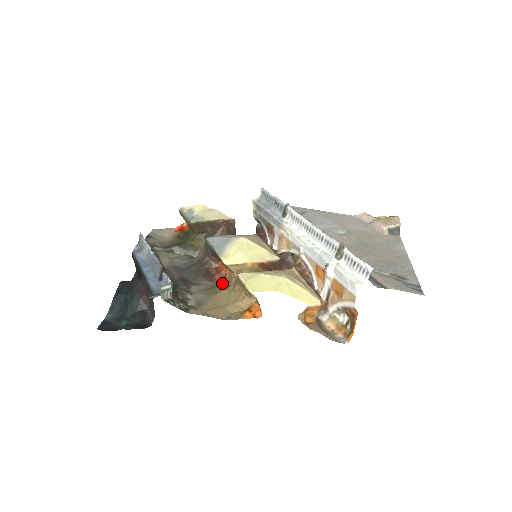
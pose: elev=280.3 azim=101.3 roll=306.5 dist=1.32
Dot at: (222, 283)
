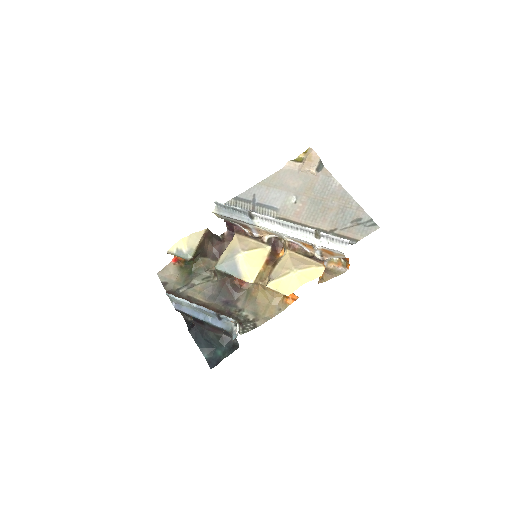
Dot at: (249, 286)
